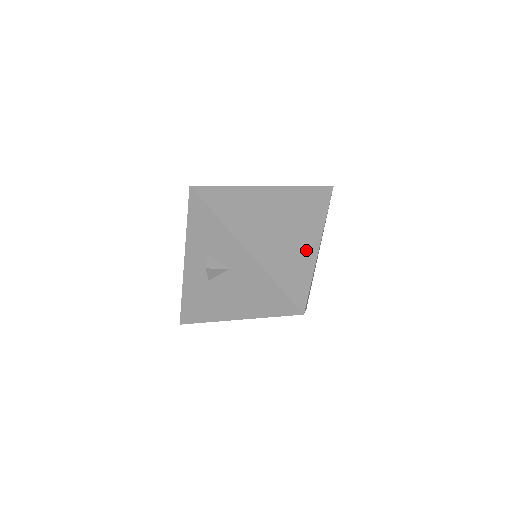
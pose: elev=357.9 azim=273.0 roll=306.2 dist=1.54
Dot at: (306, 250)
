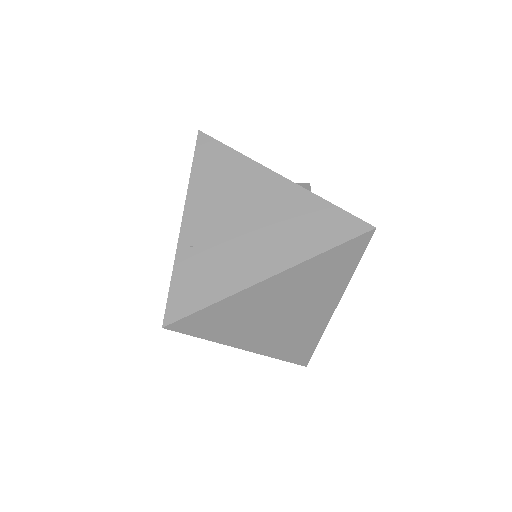
Dot at: (317, 321)
